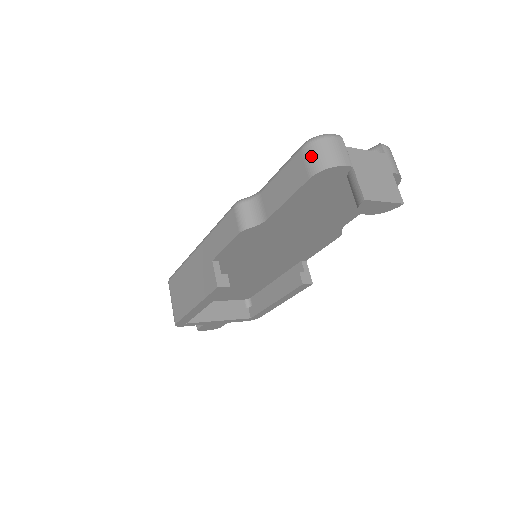
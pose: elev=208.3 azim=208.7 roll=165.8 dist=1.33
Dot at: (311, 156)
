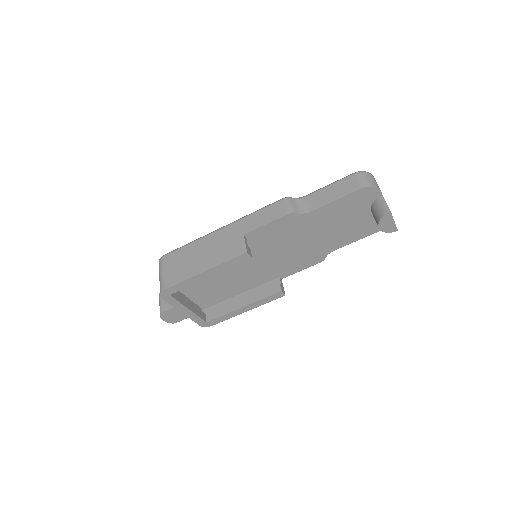
Dot at: (363, 178)
